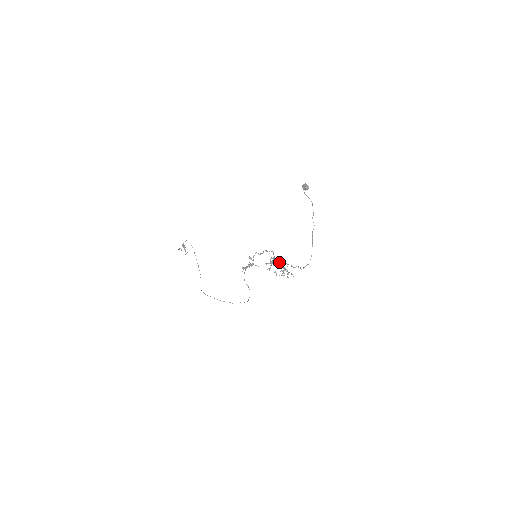
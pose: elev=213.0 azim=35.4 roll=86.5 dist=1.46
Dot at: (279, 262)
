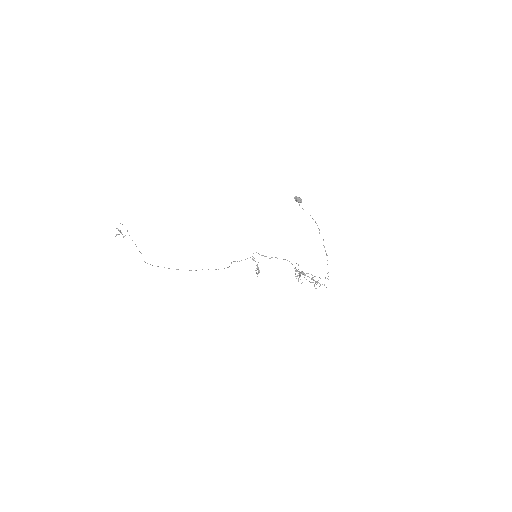
Dot at: occluded
